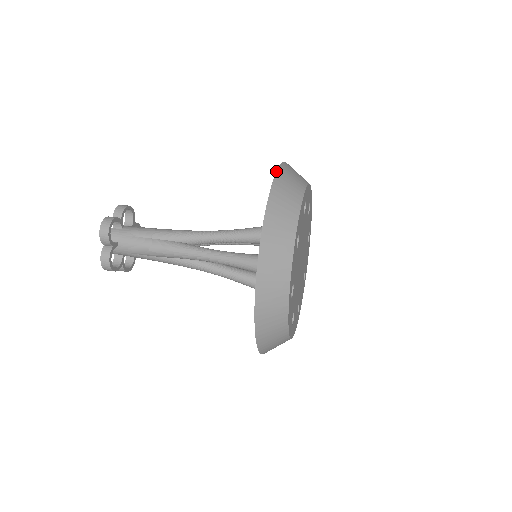
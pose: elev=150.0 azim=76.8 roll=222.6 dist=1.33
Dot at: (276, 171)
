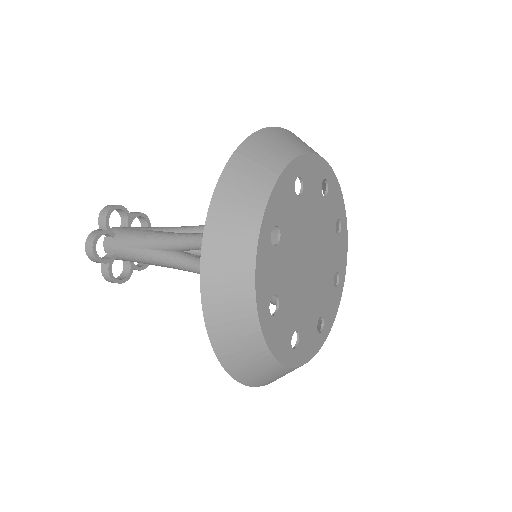
Dot at: occluded
